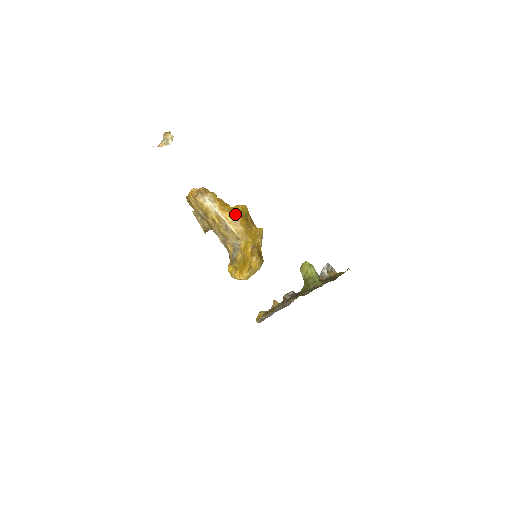
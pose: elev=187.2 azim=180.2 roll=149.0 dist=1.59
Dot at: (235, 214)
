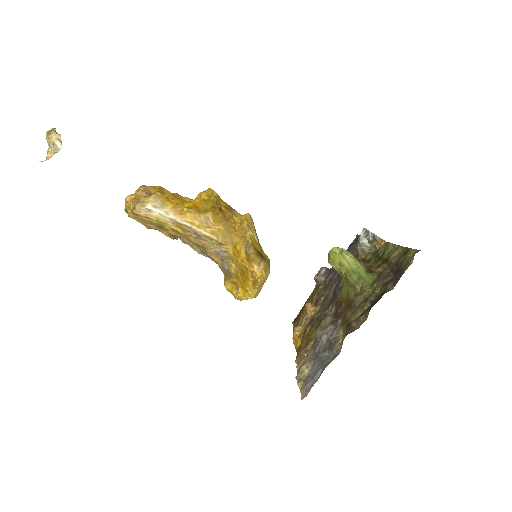
Dot at: (200, 211)
